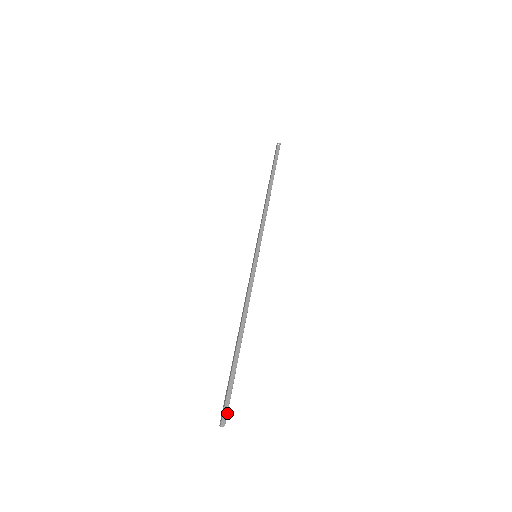
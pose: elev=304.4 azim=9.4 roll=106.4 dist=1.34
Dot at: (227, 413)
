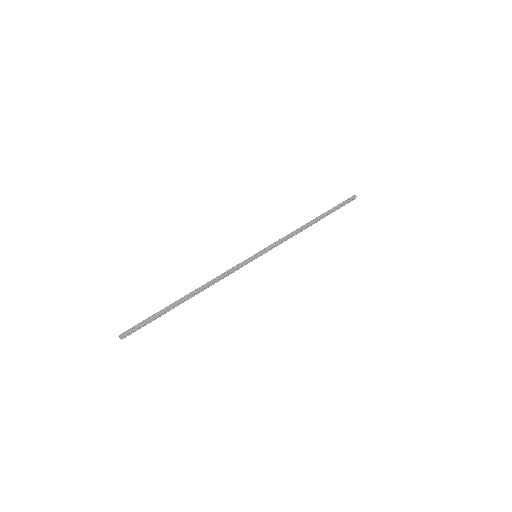
Dot at: (130, 332)
